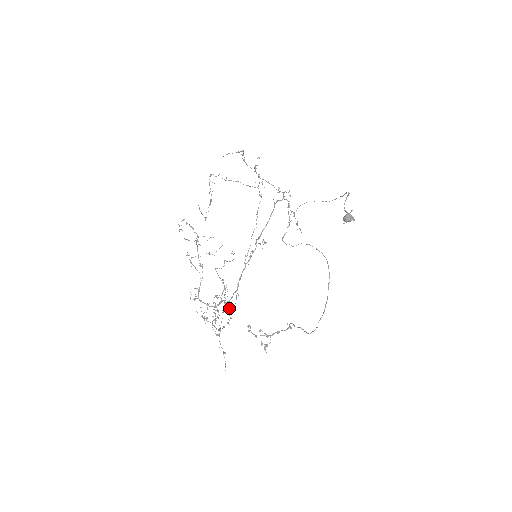
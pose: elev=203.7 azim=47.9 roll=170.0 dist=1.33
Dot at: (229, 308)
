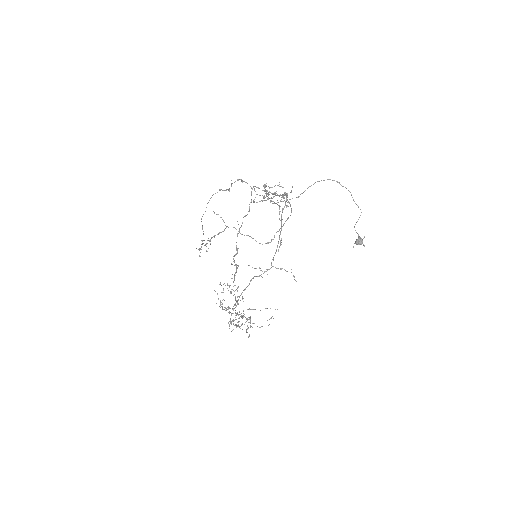
Dot at: occluded
